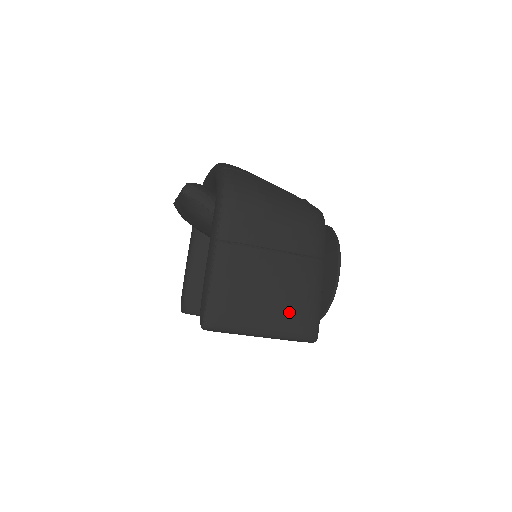
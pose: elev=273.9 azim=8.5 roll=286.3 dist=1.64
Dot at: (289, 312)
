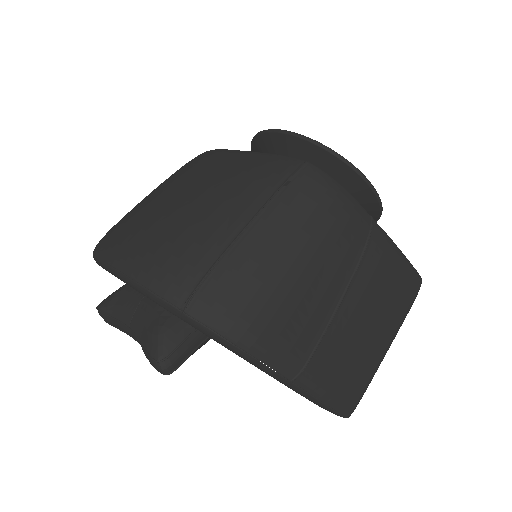
Dot at: (395, 309)
